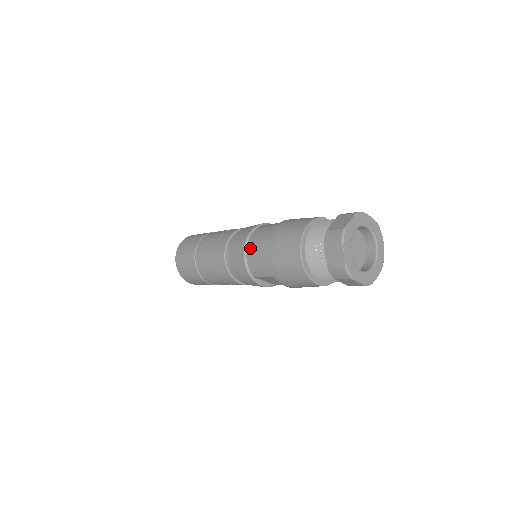
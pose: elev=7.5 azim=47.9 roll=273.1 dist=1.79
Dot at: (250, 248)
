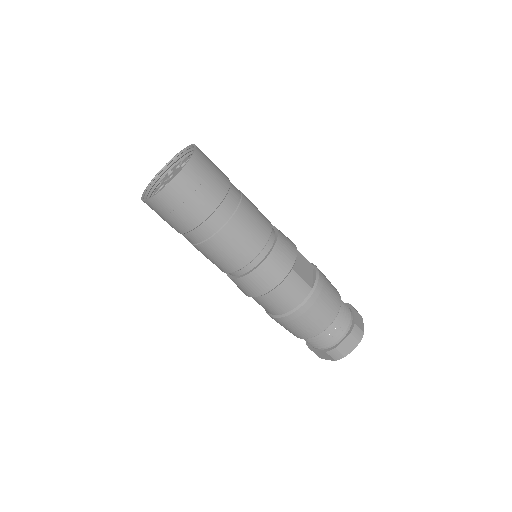
Dot at: (268, 299)
